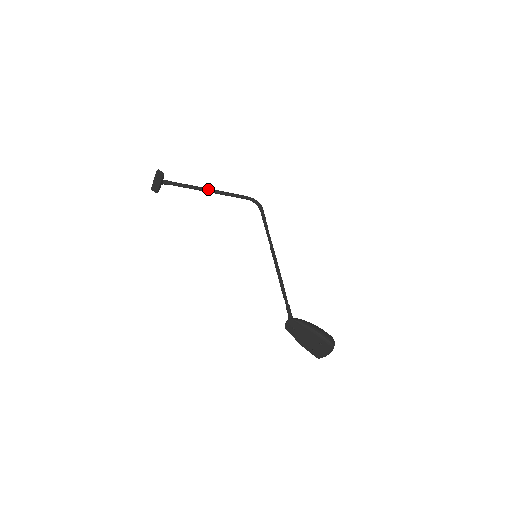
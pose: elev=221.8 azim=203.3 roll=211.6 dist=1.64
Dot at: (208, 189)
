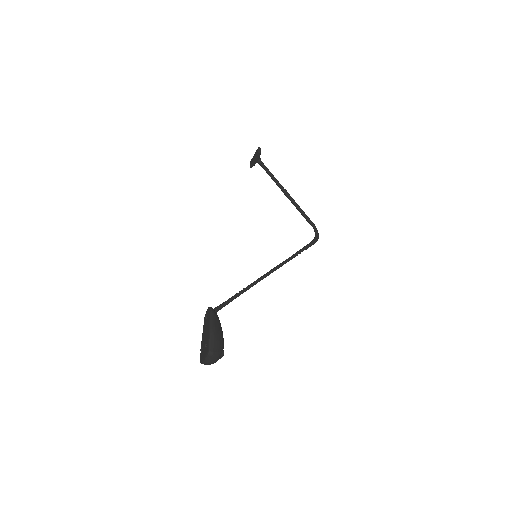
Dot at: (287, 192)
